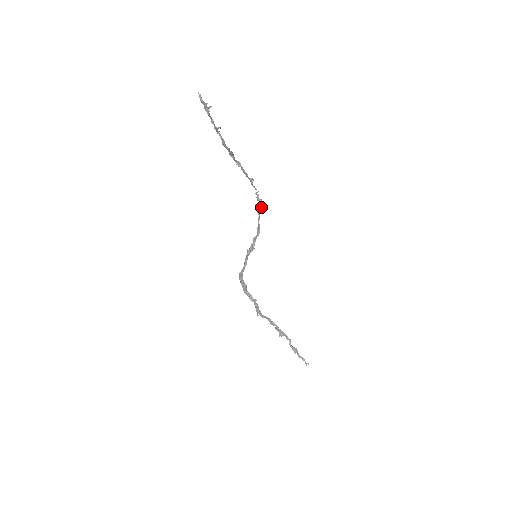
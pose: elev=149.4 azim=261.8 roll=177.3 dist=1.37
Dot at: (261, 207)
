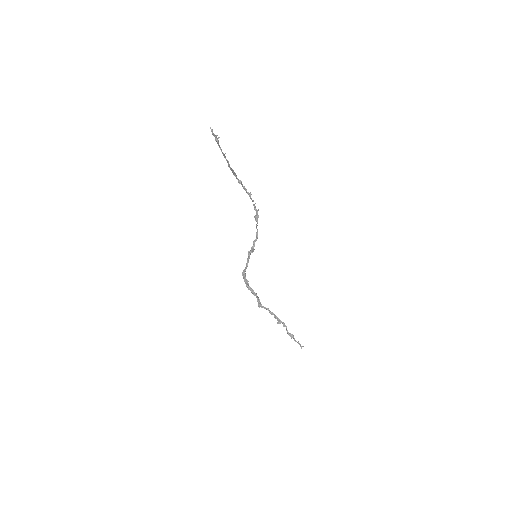
Dot at: (258, 216)
